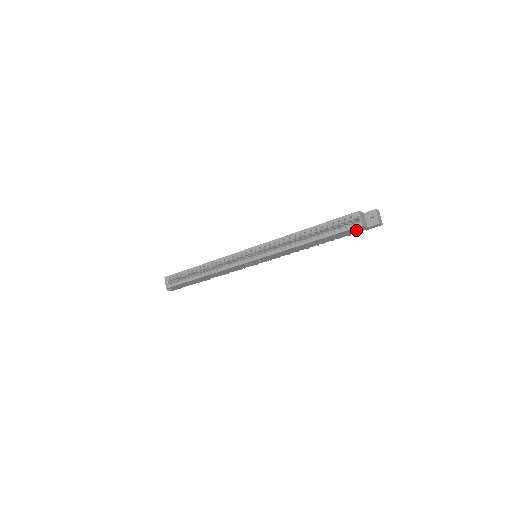
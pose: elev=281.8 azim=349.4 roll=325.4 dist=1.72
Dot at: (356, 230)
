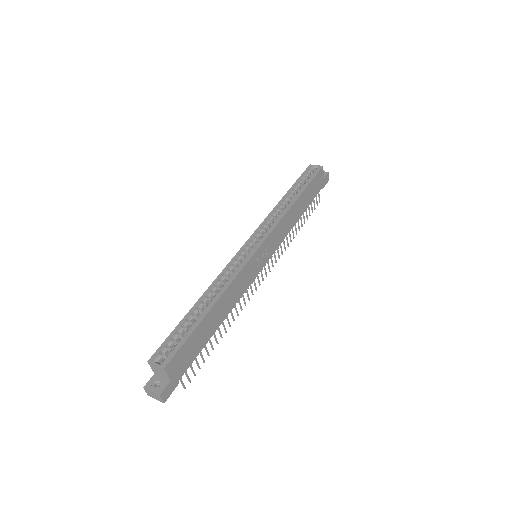
Dot at: (319, 181)
